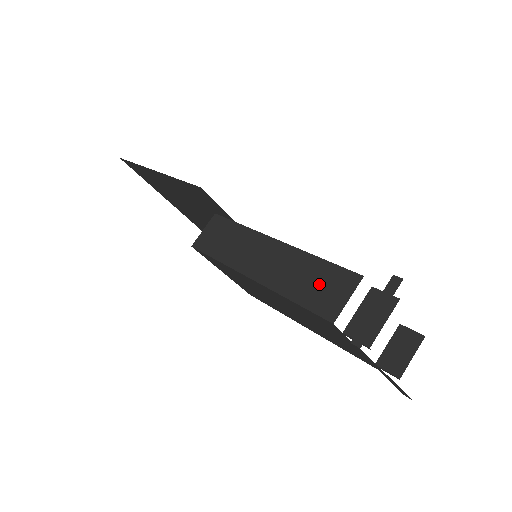
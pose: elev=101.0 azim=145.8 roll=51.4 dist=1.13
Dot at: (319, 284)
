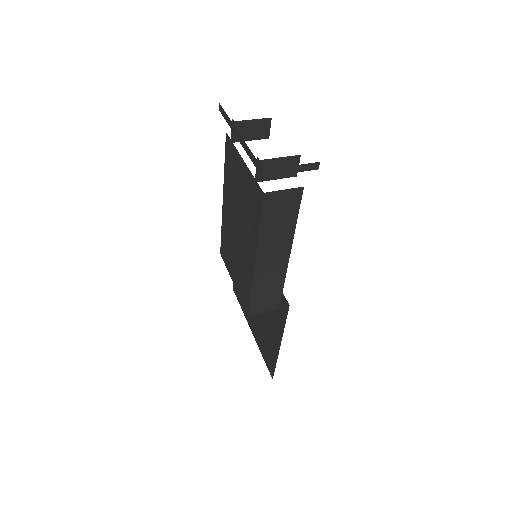
Dot at: occluded
